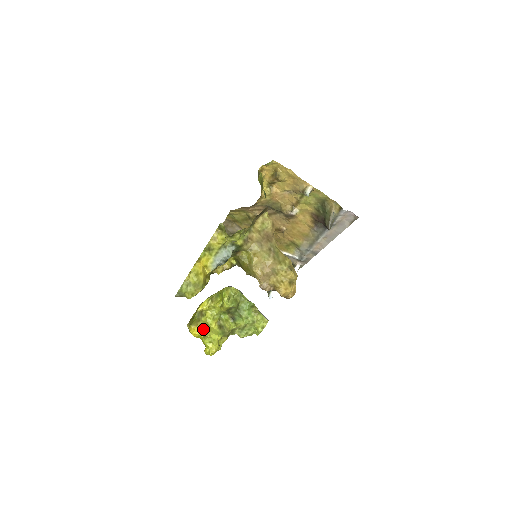
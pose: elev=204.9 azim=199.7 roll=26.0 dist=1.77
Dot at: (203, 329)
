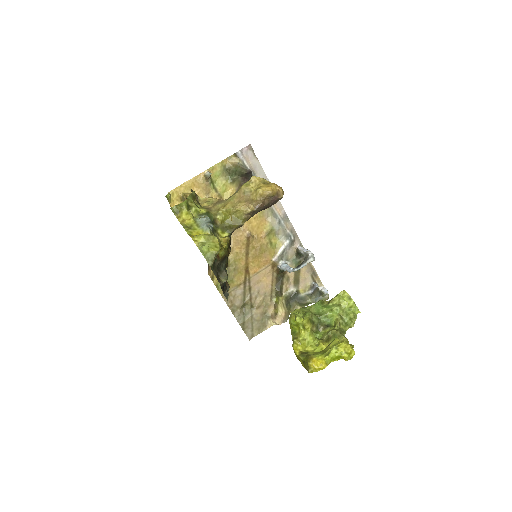
Dot at: (320, 354)
